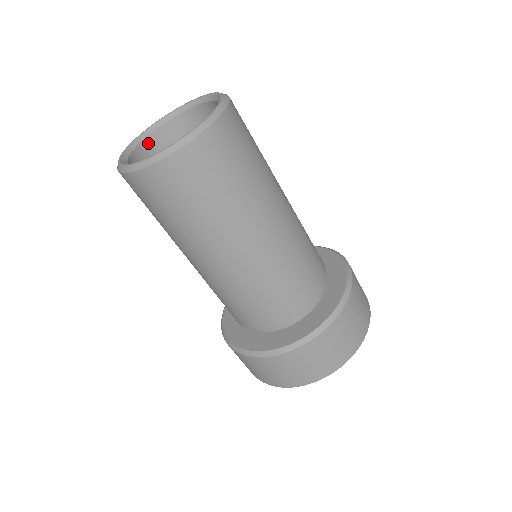
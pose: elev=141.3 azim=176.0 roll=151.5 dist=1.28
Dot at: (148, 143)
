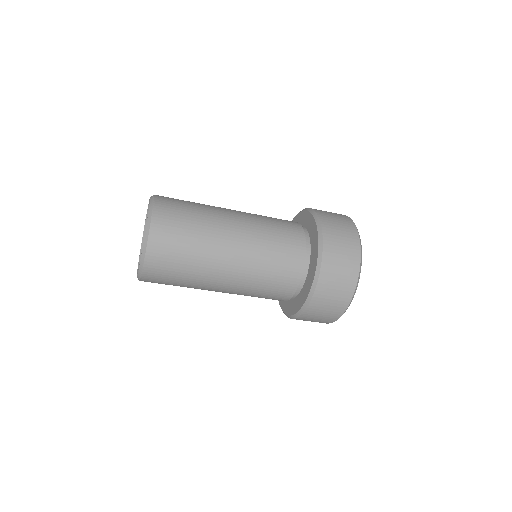
Dot at: occluded
